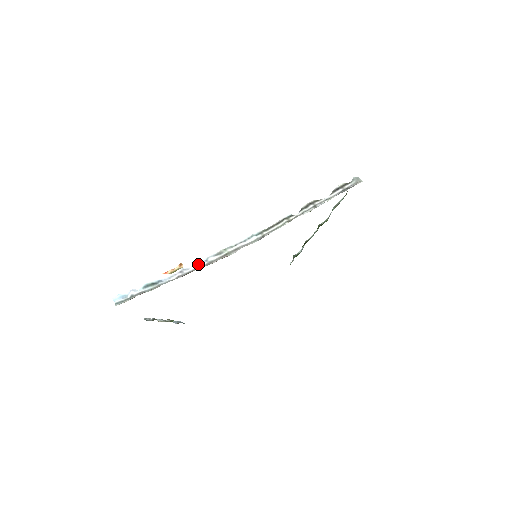
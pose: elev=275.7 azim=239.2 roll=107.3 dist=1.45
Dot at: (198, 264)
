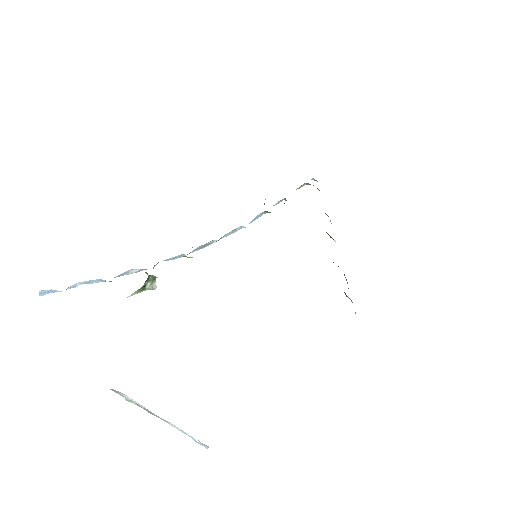
Dot at: (168, 260)
